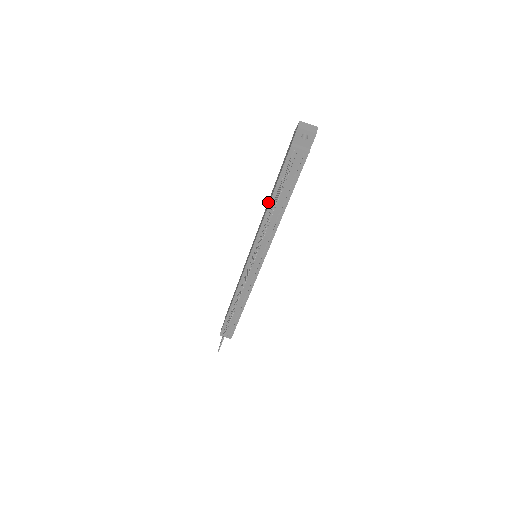
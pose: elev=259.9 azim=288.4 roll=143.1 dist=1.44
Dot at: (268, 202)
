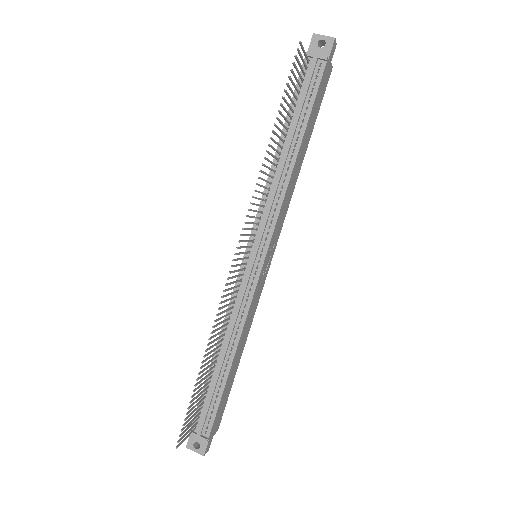
Dot at: occluded
